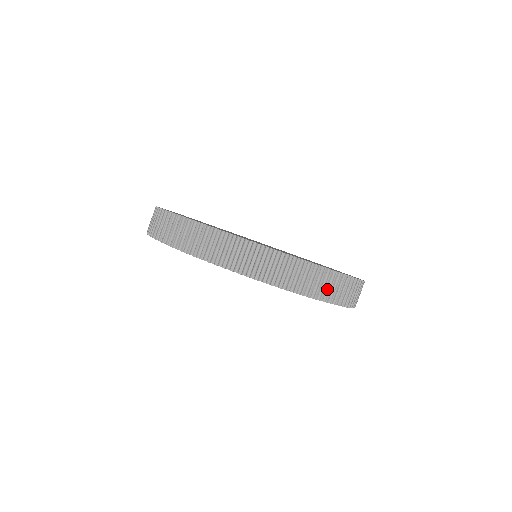
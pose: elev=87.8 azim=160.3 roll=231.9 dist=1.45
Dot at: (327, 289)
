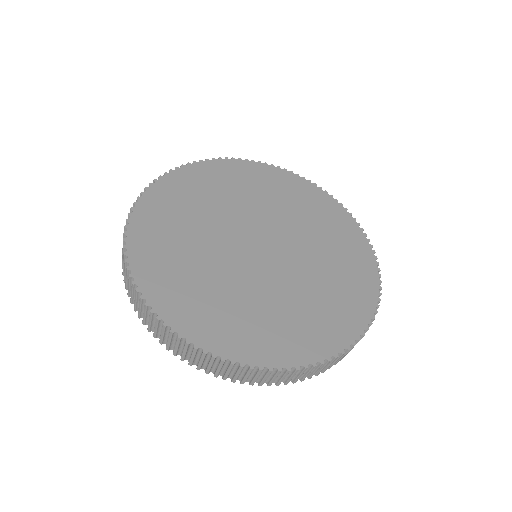
Dot at: (233, 372)
